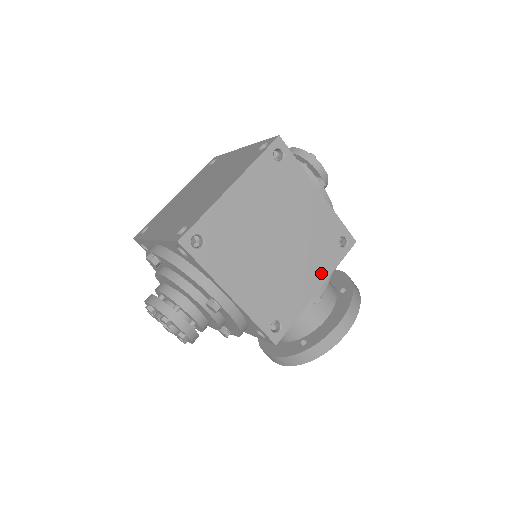
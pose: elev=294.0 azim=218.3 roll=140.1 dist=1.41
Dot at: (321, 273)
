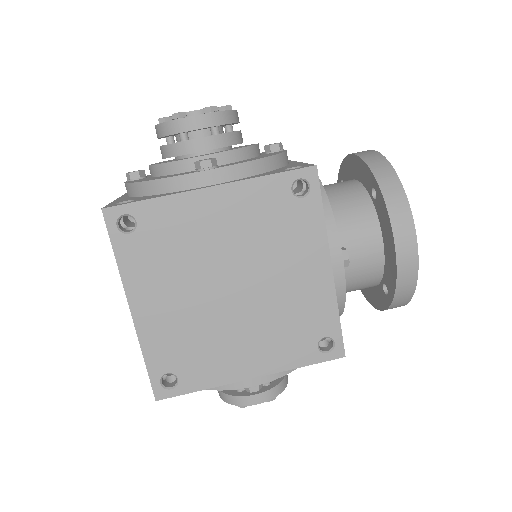
Dot at: (314, 249)
